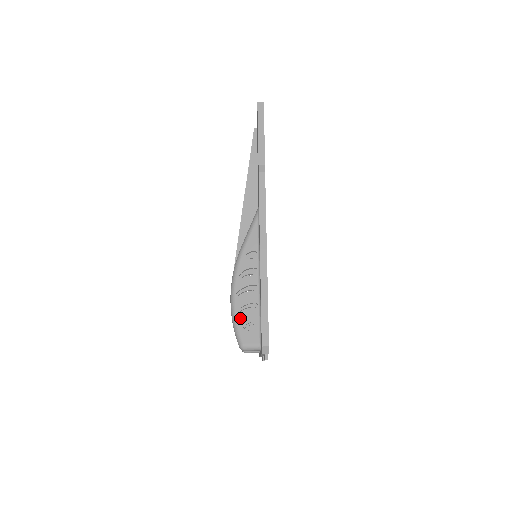
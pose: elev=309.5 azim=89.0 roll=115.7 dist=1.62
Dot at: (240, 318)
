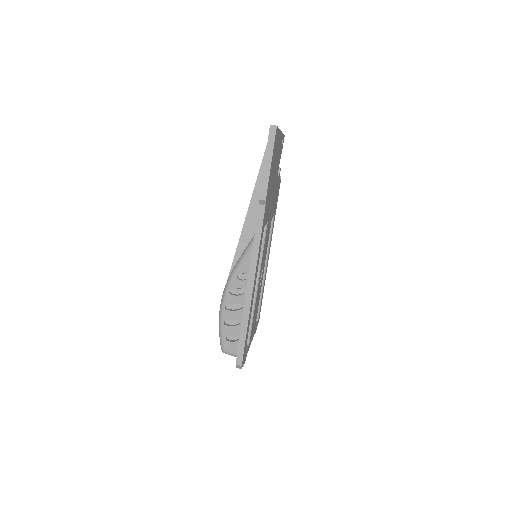
Dot at: (225, 329)
